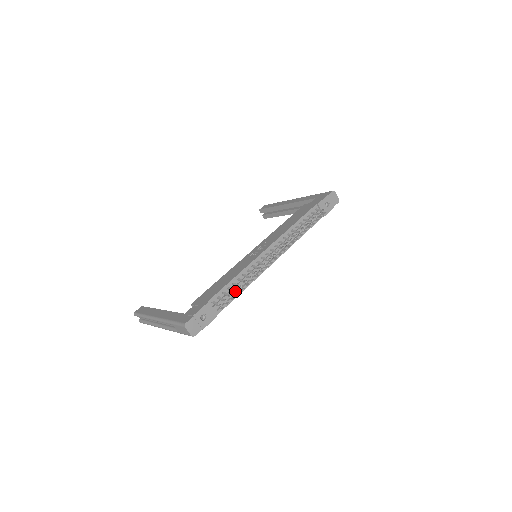
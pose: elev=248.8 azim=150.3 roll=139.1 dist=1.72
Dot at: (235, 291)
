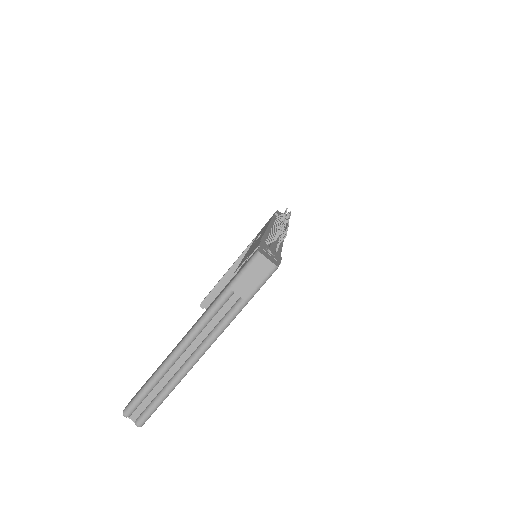
Dot at: occluded
